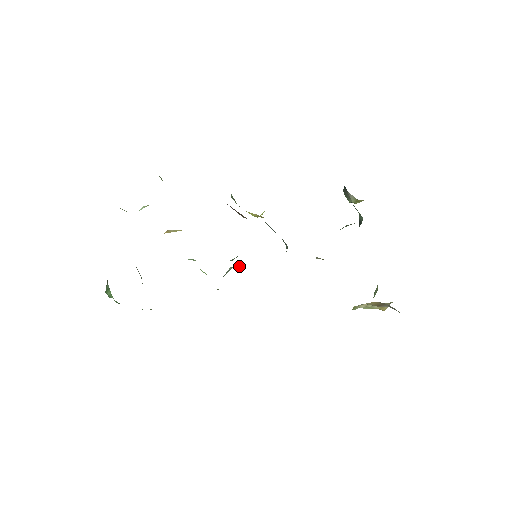
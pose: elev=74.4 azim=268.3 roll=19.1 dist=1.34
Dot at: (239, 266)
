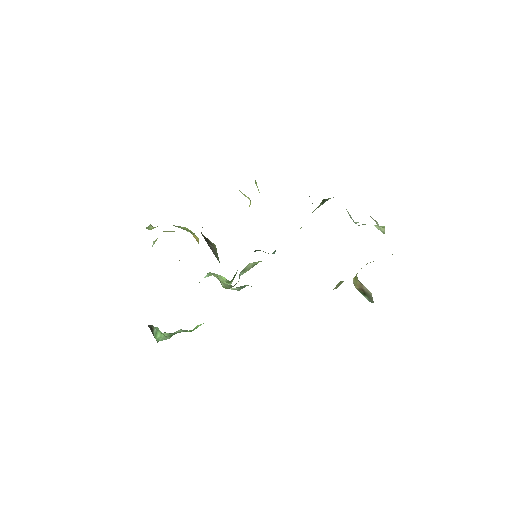
Dot at: (245, 272)
